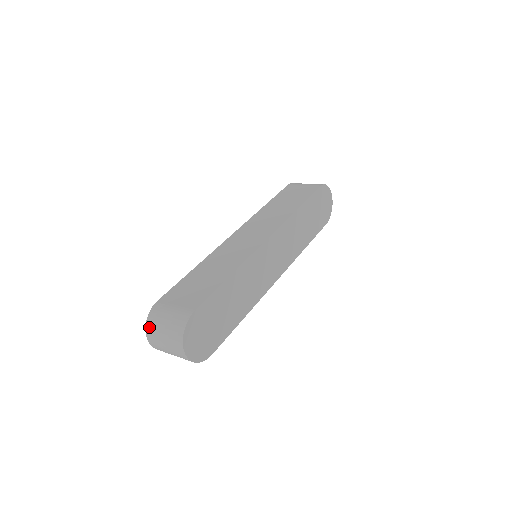
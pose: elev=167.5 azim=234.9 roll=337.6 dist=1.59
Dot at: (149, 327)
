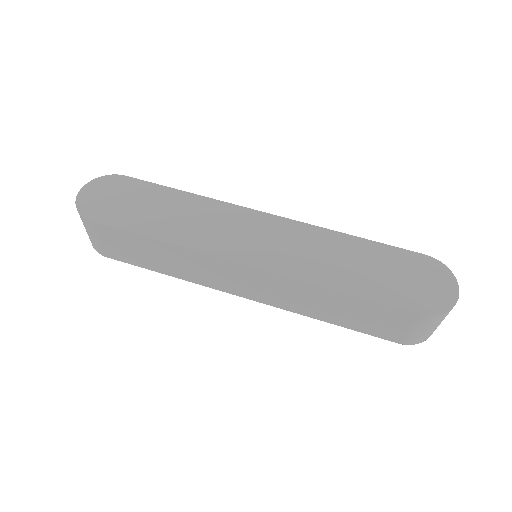
Dot at: occluded
